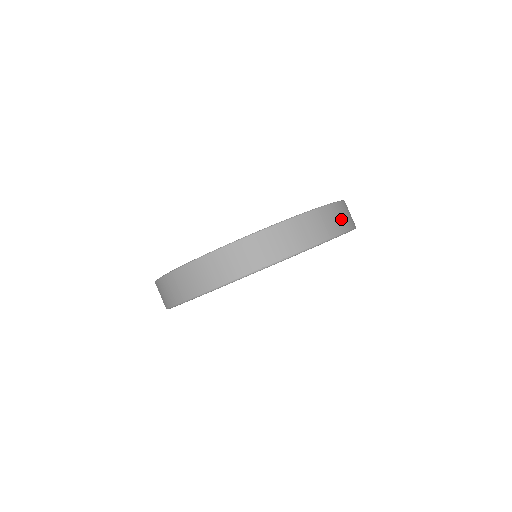
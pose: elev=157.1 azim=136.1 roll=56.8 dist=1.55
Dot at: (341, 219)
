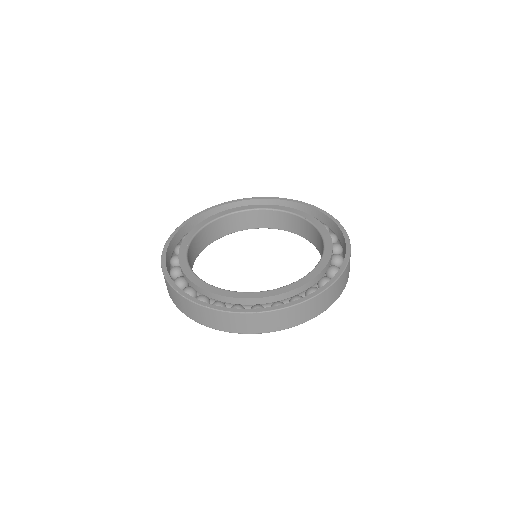
Dot at: occluded
